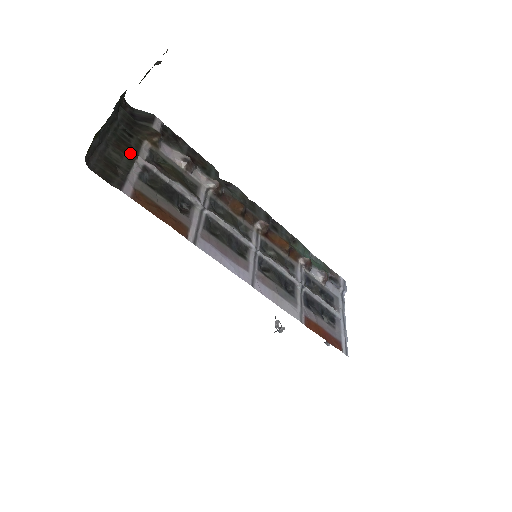
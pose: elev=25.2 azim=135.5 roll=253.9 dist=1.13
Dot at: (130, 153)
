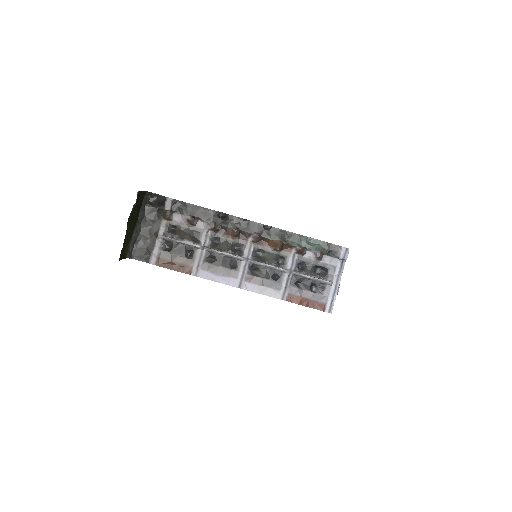
Dot at: (153, 235)
